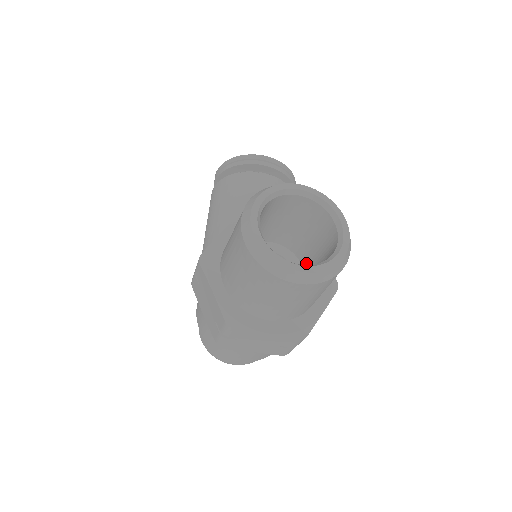
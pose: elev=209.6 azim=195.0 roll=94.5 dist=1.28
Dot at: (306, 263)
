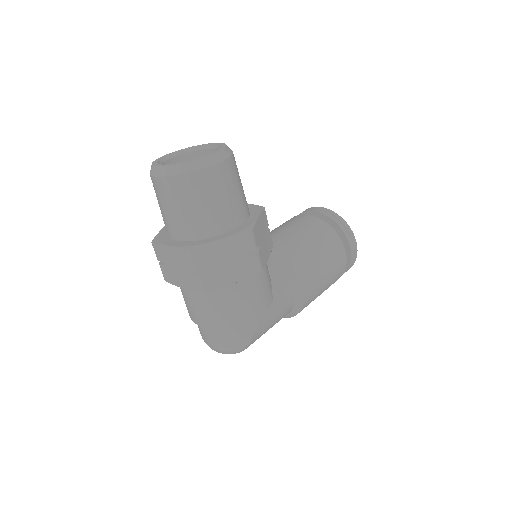
Dot at: occluded
